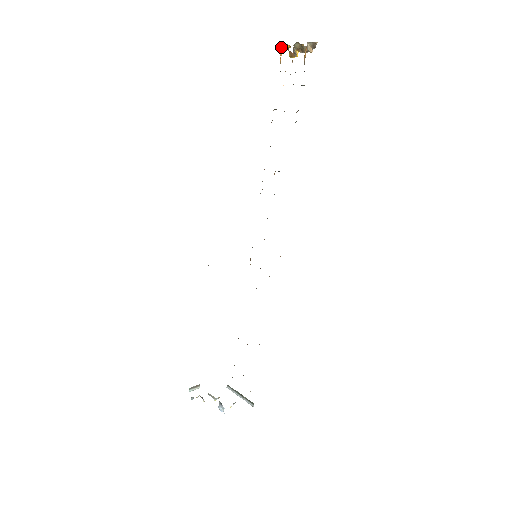
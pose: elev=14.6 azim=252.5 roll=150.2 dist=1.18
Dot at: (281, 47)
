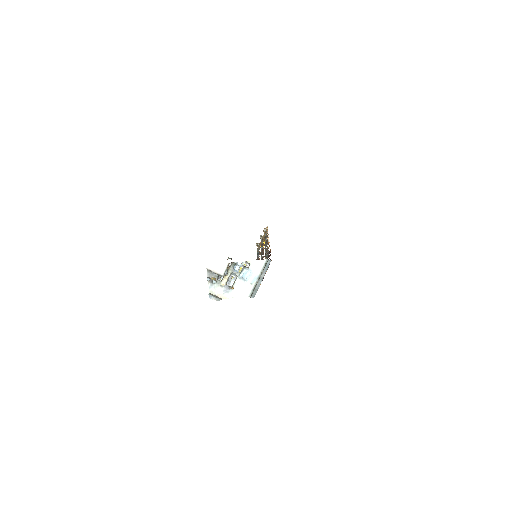
Dot at: (256, 245)
